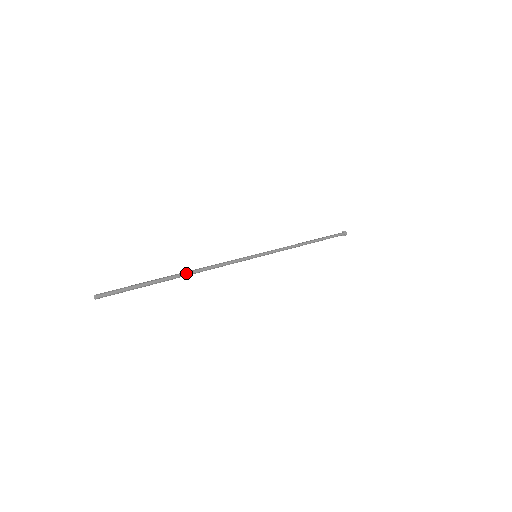
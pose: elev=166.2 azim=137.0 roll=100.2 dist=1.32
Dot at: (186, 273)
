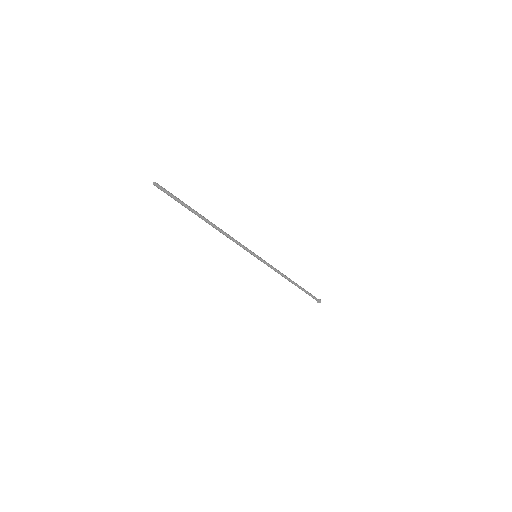
Dot at: (210, 222)
